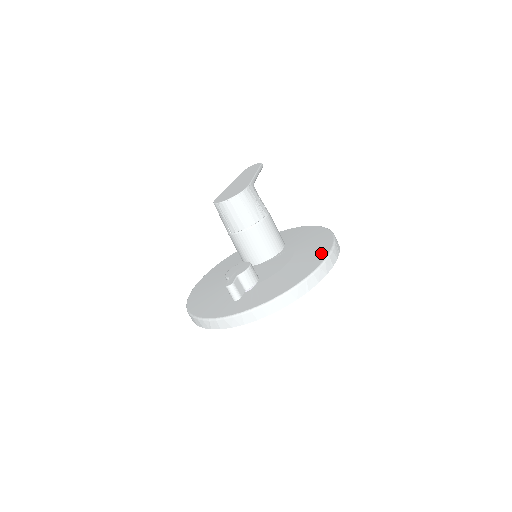
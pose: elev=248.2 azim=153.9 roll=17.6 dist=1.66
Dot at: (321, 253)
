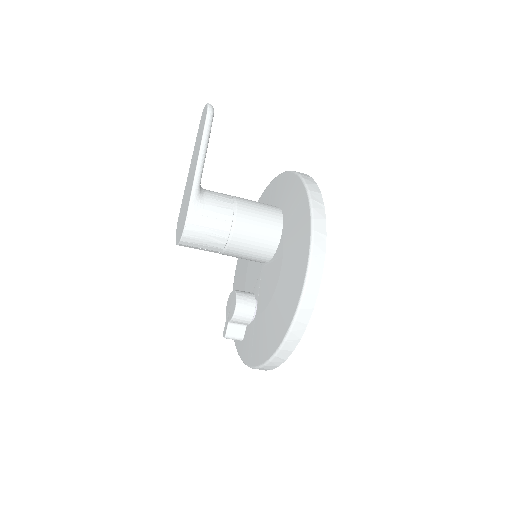
Dot at: (290, 306)
